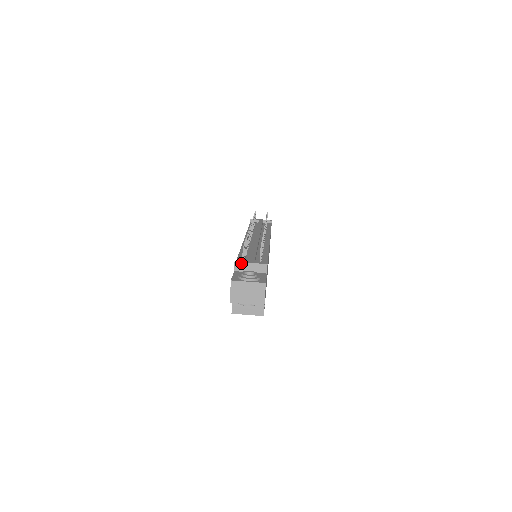
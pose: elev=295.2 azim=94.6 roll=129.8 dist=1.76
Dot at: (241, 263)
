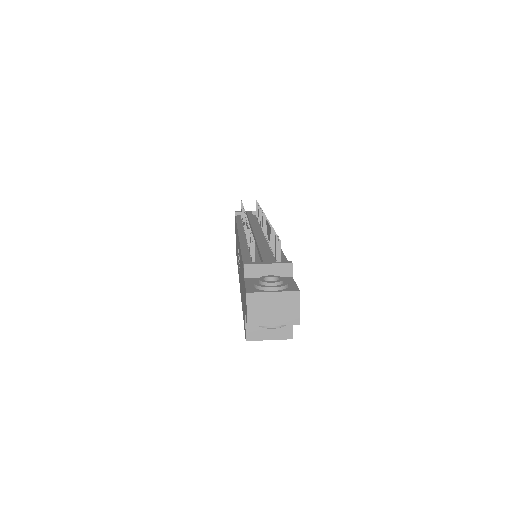
Dot at: (253, 265)
